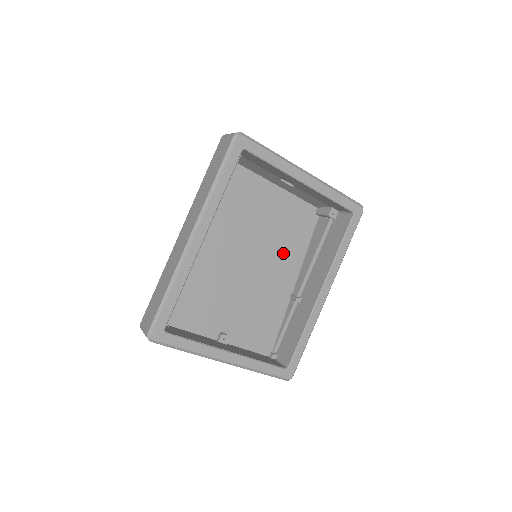
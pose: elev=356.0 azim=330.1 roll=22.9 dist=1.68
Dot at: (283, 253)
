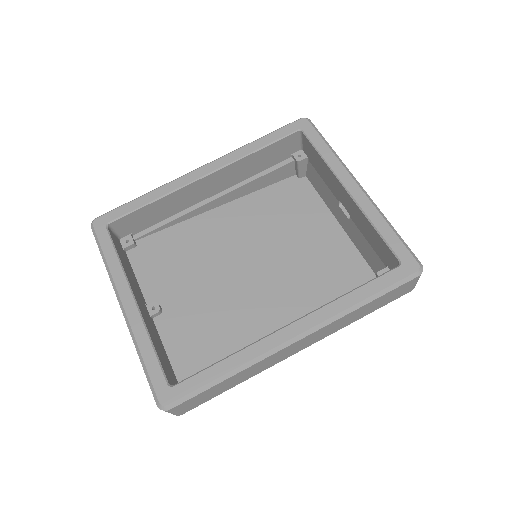
Dot at: (296, 291)
